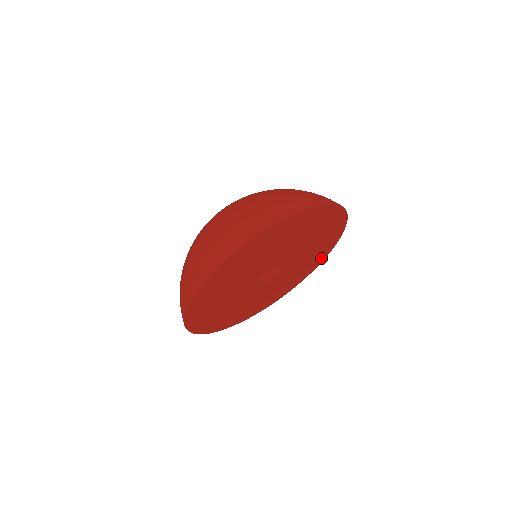
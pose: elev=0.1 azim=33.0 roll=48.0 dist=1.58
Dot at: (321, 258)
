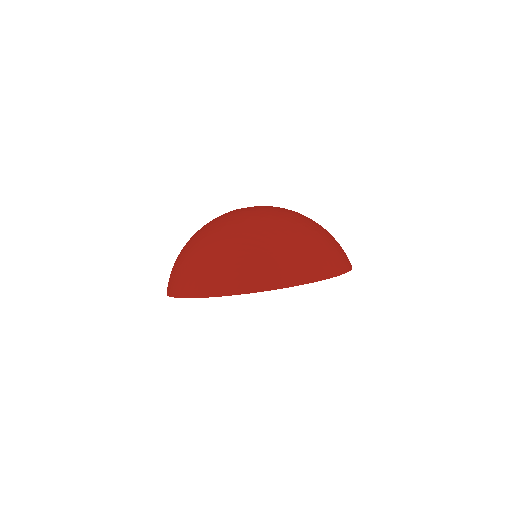
Dot at: occluded
